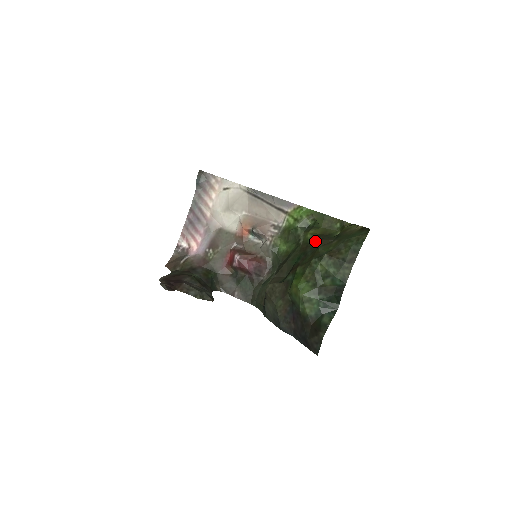
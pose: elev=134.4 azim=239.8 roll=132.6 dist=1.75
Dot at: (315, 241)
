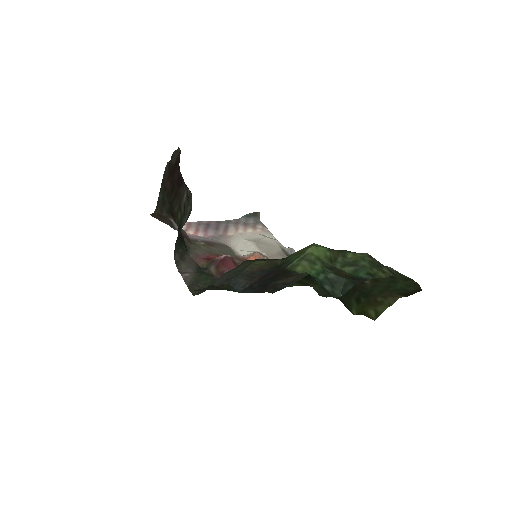
Dot at: occluded
